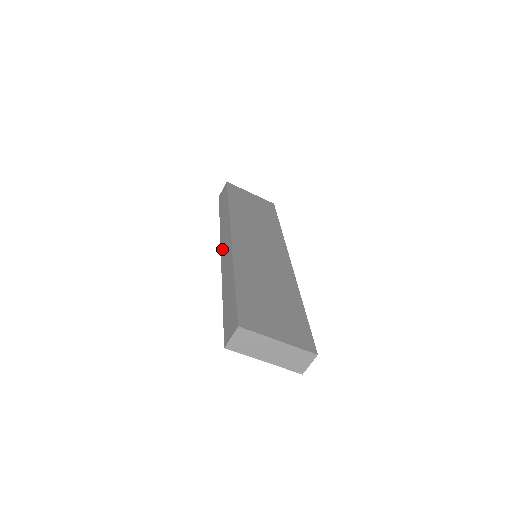
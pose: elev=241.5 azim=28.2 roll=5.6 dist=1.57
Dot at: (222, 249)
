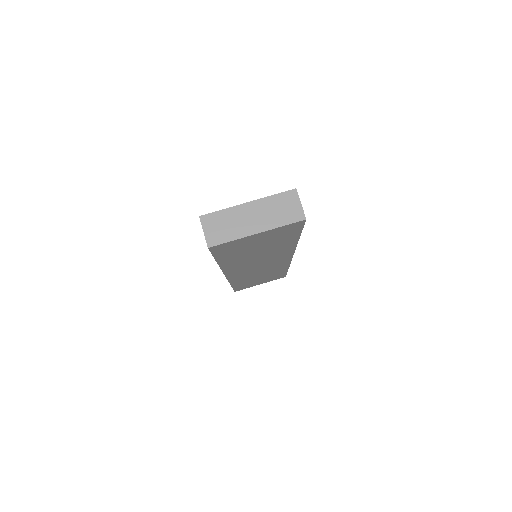
Dot at: occluded
